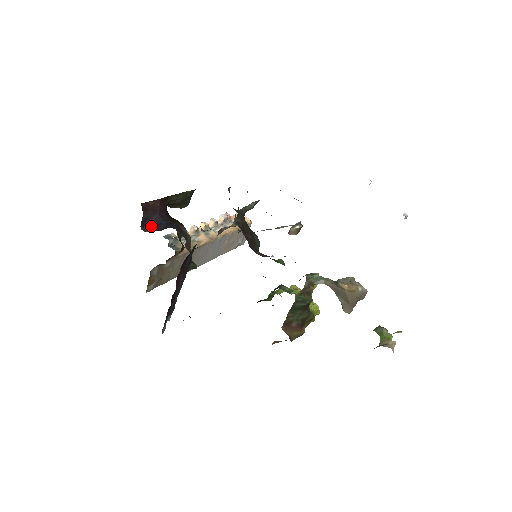
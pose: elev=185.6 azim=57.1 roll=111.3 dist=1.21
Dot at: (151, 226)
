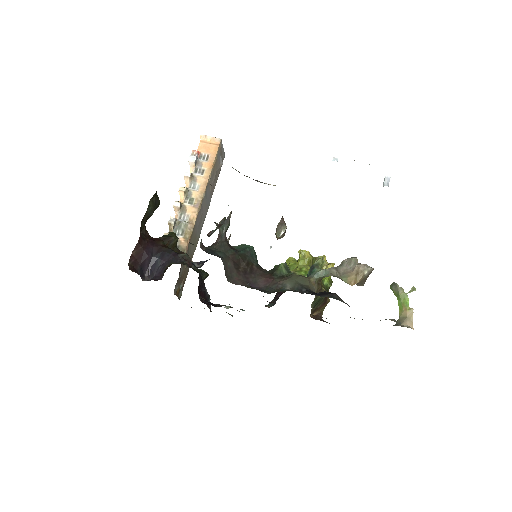
Dot at: (149, 271)
